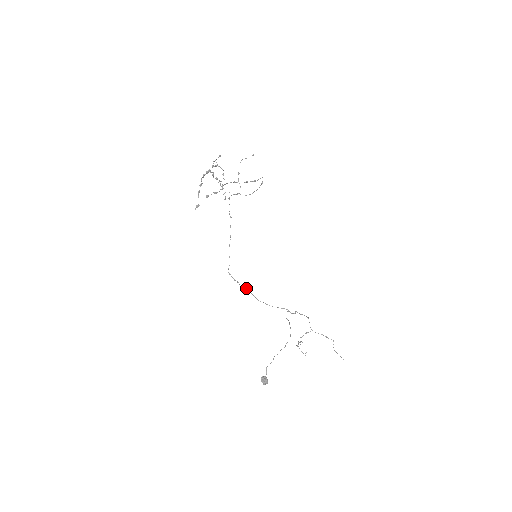
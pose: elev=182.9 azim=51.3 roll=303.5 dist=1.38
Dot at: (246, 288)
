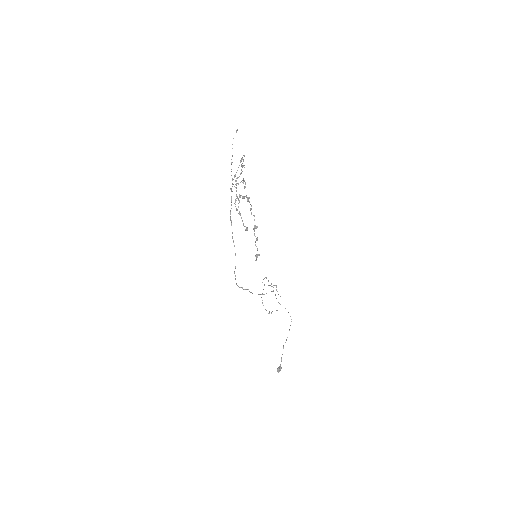
Dot at: (247, 289)
